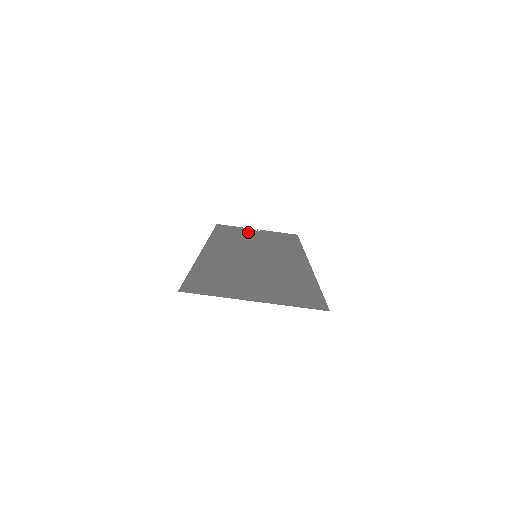
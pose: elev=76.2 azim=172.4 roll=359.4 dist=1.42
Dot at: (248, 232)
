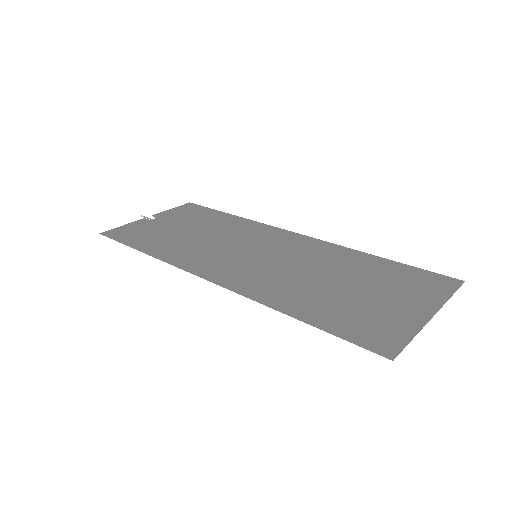
Dot at: (157, 226)
